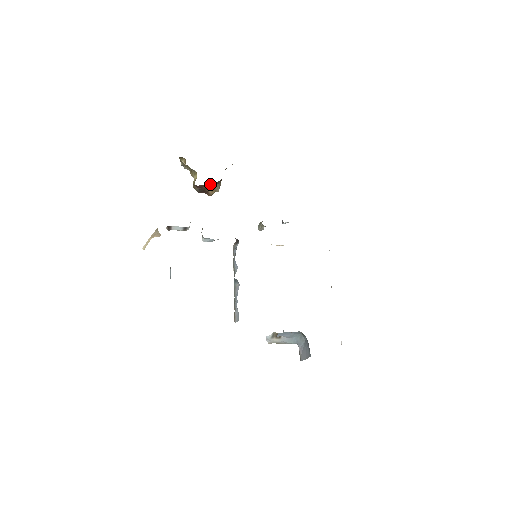
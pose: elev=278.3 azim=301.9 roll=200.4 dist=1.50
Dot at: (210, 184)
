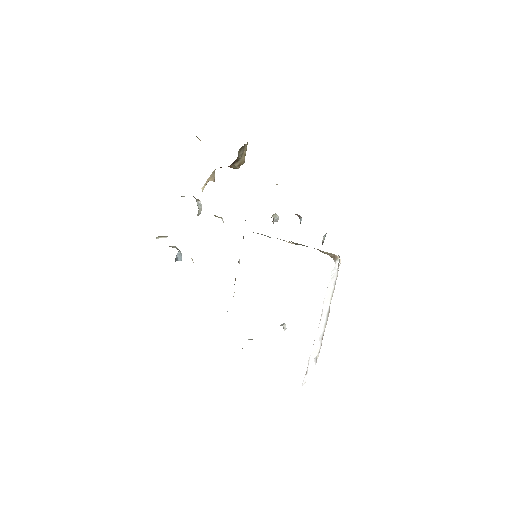
Dot at: occluded
